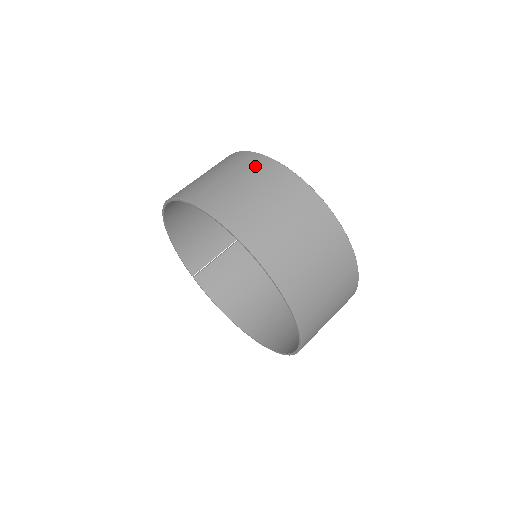
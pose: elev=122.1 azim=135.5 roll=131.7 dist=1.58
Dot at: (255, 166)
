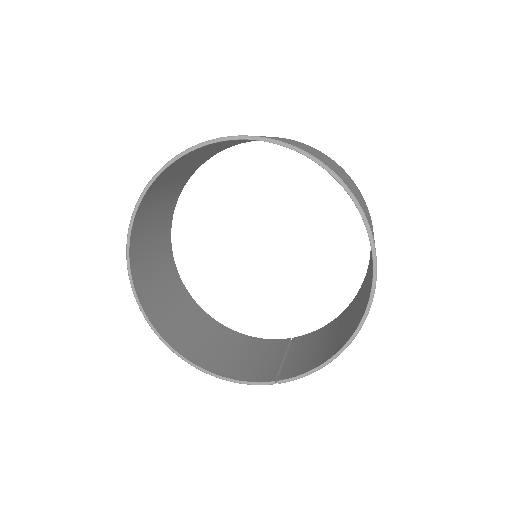
Dot at: occluded
